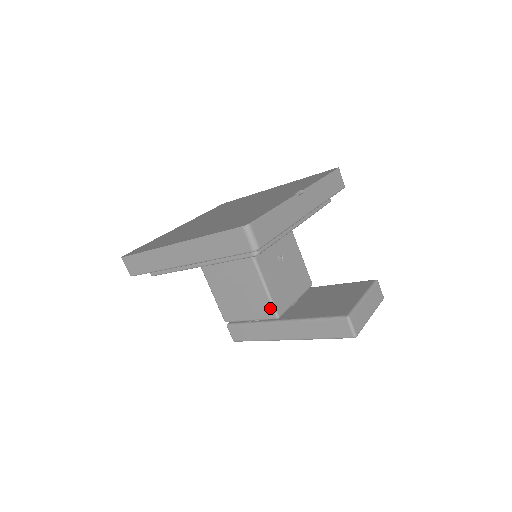
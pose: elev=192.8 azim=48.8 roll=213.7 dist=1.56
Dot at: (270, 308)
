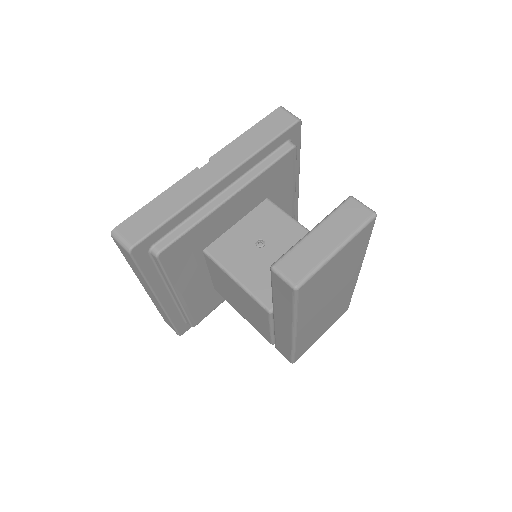
Dot at: (258, 305)
